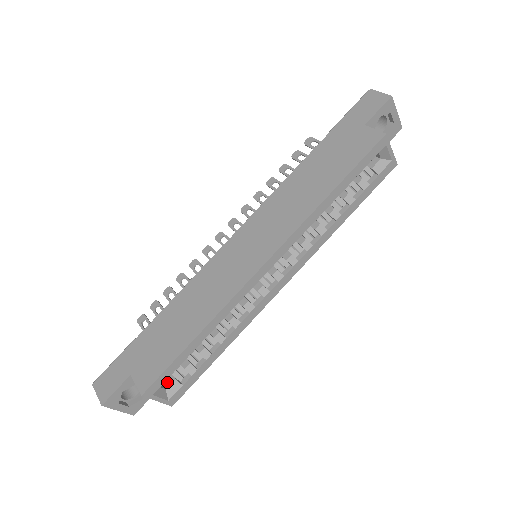
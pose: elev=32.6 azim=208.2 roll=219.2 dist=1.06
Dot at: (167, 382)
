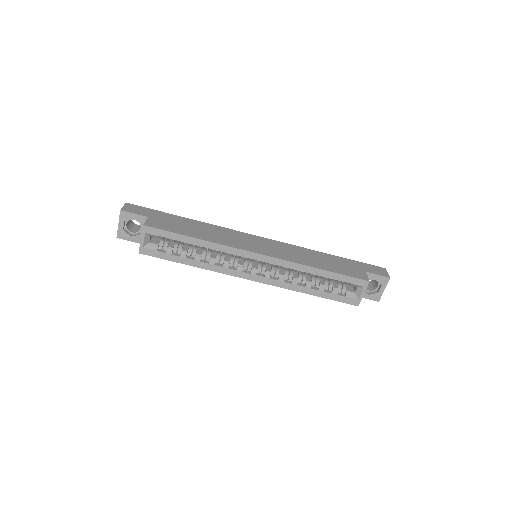
Dot at: (154, 241)
